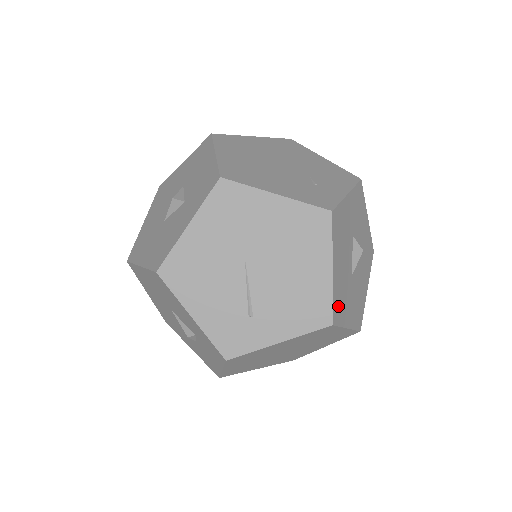
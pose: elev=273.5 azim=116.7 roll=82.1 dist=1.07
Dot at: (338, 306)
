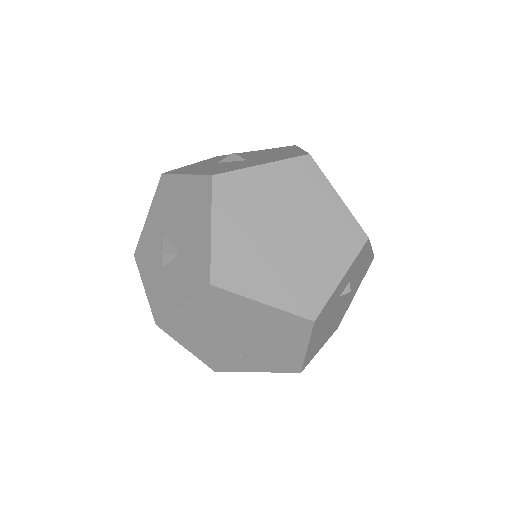
Dot at: occluded
